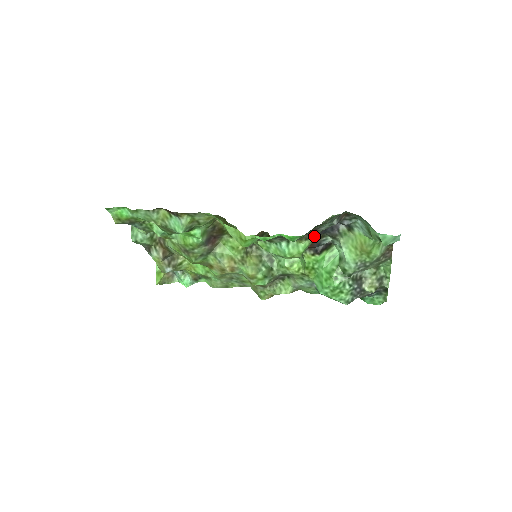
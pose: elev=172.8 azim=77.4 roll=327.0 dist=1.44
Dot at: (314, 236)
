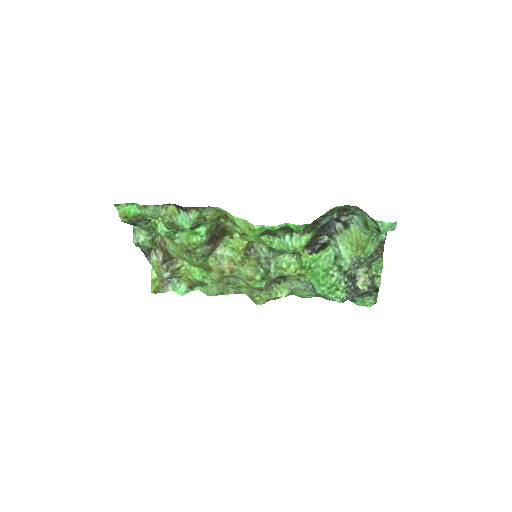
Dot at: (315, 230)
